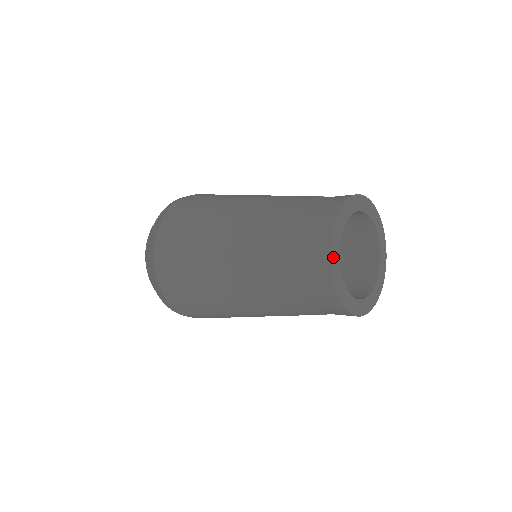
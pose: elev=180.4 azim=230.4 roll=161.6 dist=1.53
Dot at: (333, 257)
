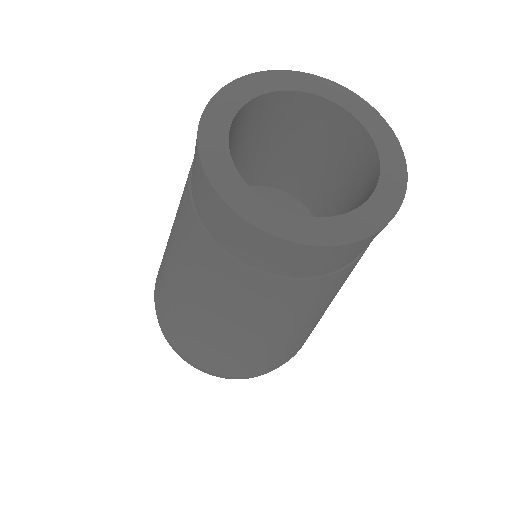
Dot at: (207, 131)
